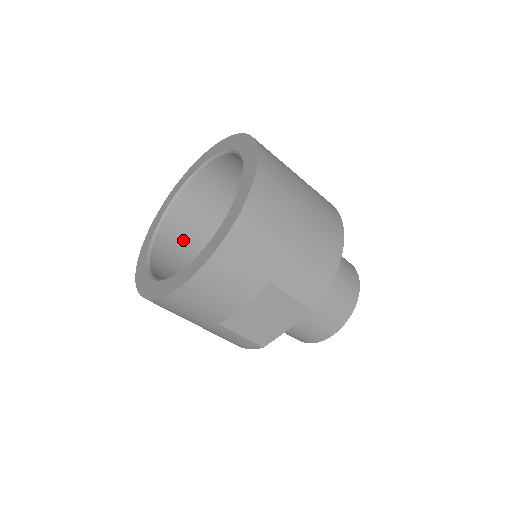
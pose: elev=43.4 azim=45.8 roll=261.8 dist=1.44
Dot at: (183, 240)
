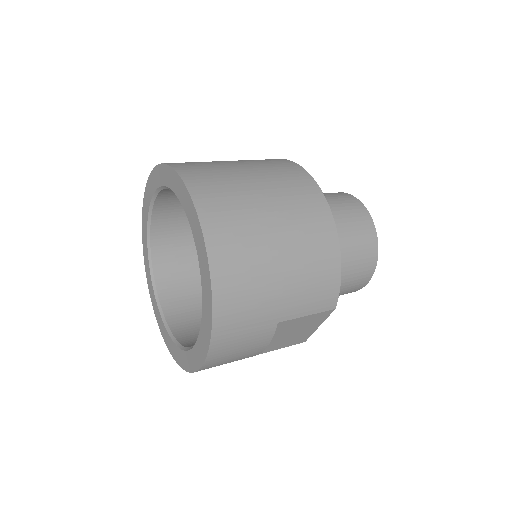
Dot at: (181, 263)
